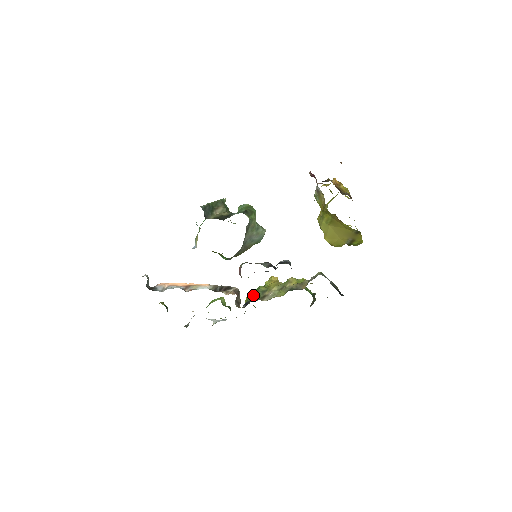
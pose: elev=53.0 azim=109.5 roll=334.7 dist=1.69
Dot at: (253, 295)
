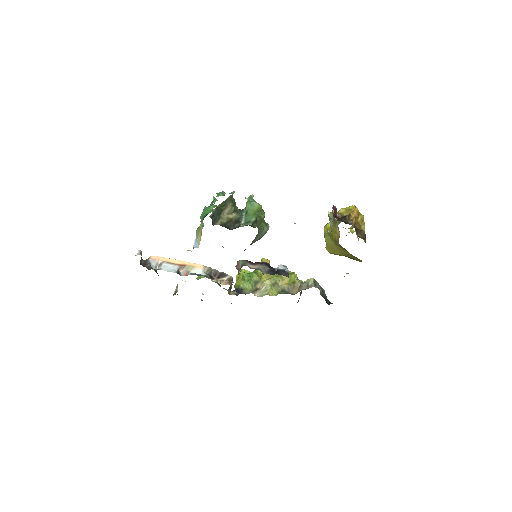
Dot at: (245, 282)
